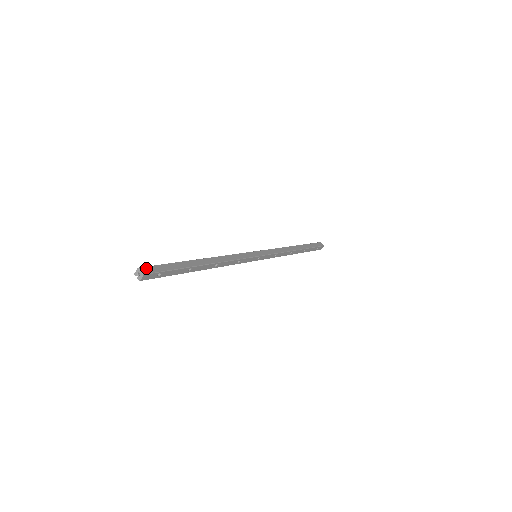
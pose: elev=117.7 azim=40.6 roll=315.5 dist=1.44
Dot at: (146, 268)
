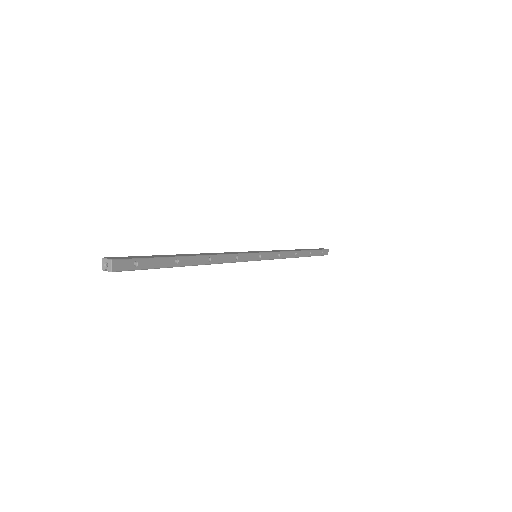
Dot at: (114, 257)
